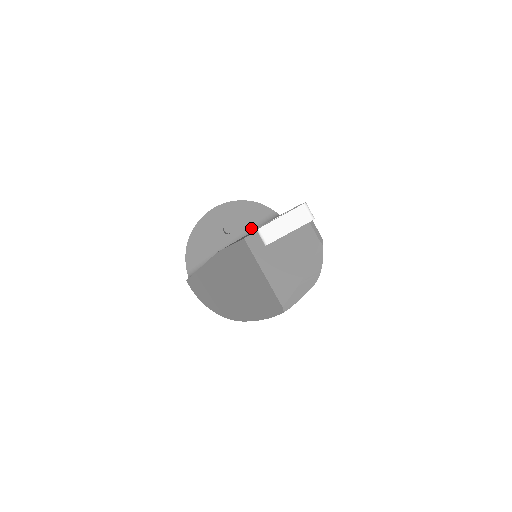
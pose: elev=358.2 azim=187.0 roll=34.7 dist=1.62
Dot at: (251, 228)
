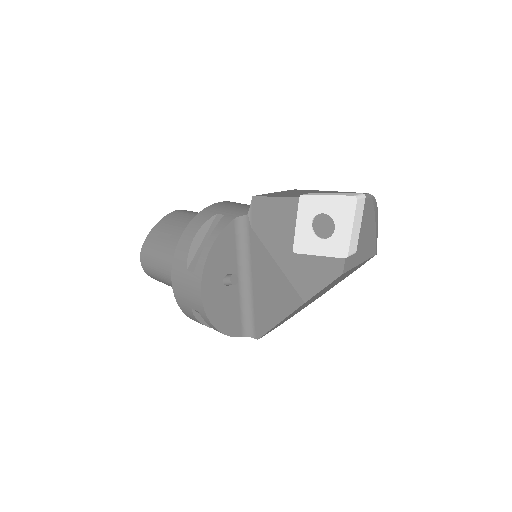
Dot at: (238, 252)
